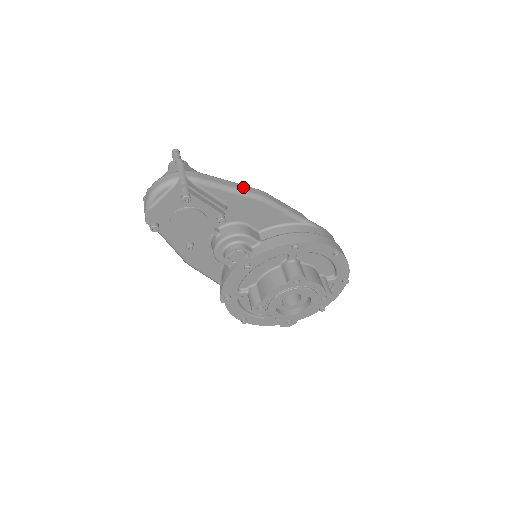
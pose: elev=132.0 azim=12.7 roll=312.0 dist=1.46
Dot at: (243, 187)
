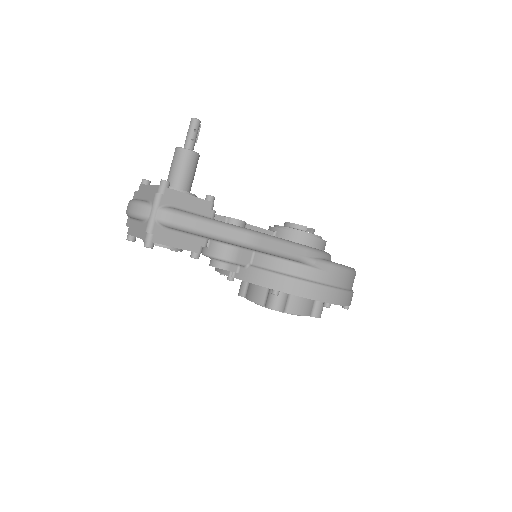
Dot at: (227, 232)
